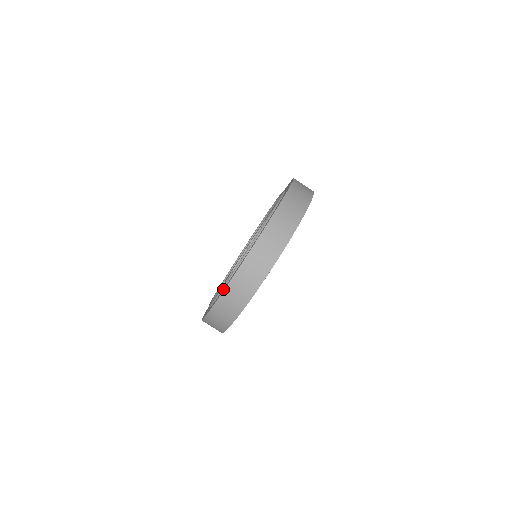
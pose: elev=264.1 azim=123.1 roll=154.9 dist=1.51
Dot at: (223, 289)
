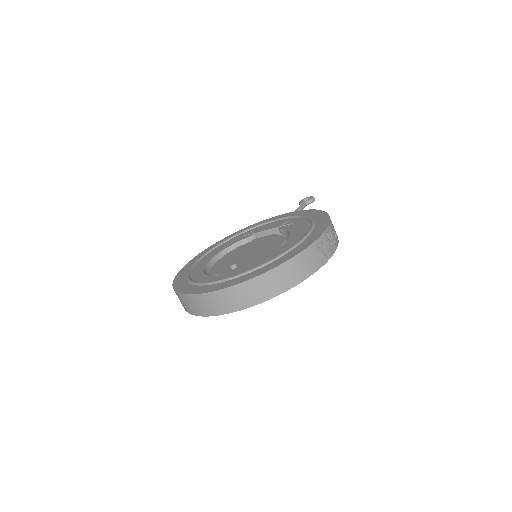
Dot at: (183, 278)
